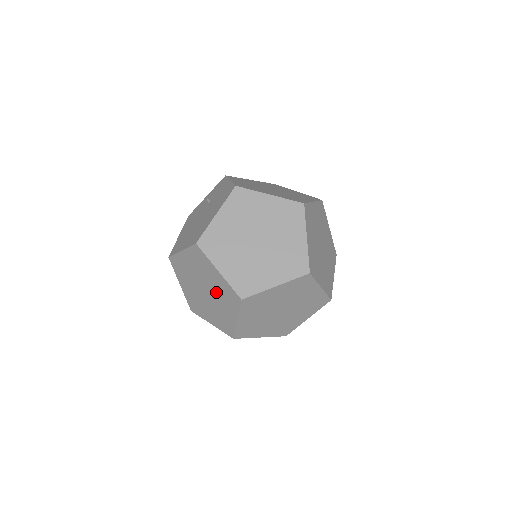
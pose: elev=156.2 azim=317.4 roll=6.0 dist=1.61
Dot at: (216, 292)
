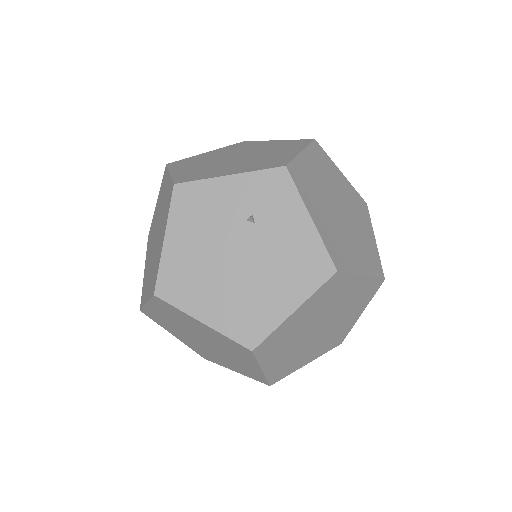
Dot at: (228, 357)
